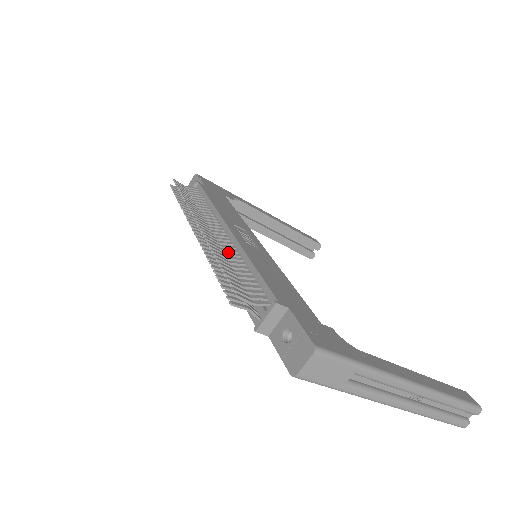
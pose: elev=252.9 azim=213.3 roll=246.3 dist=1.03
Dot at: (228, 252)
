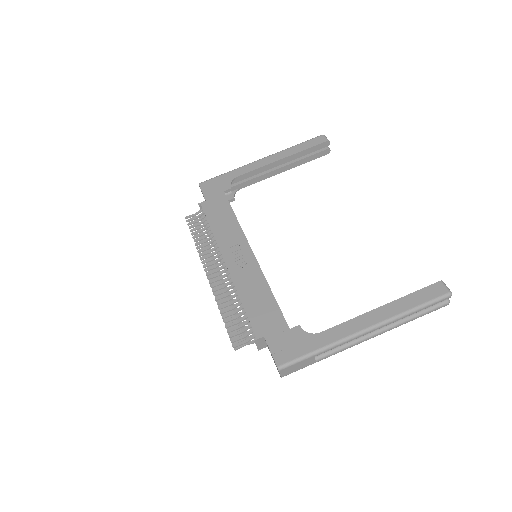
Dot at: occluded
